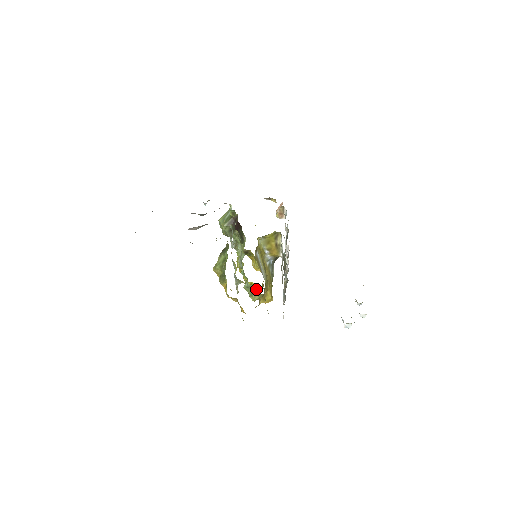
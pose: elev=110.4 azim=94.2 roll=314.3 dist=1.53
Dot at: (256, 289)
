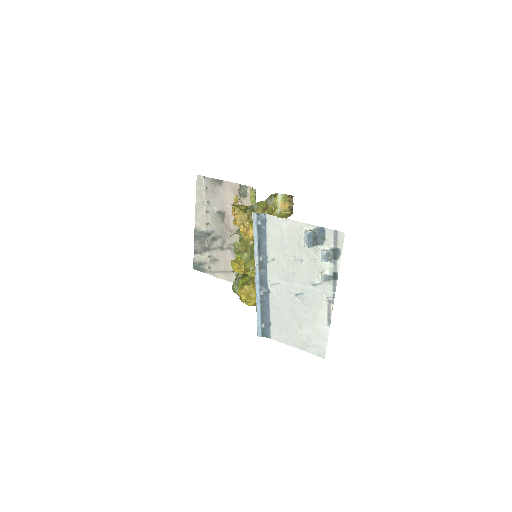
Dot at: (237, 267)
